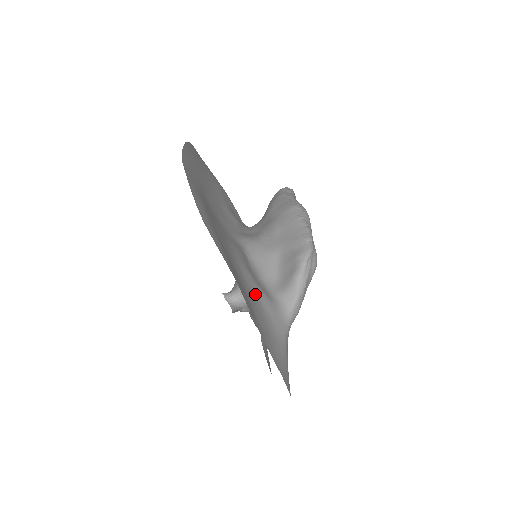
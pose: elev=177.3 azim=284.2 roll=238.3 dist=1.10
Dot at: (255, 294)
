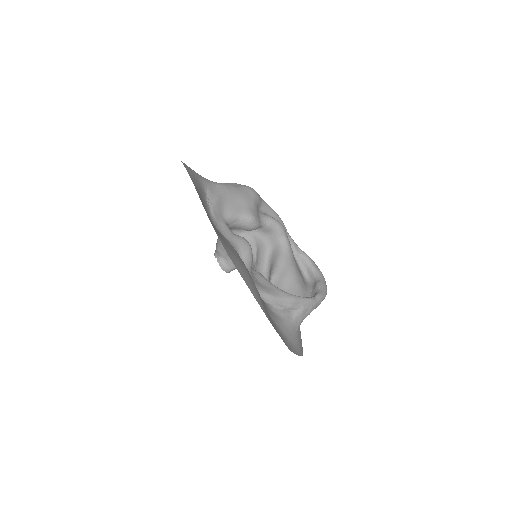
Dot at: occluded
